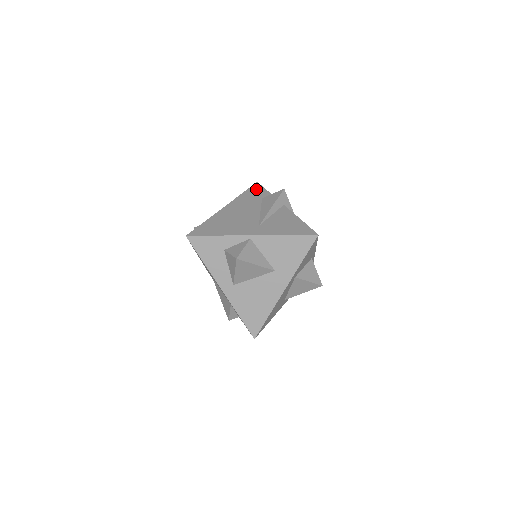
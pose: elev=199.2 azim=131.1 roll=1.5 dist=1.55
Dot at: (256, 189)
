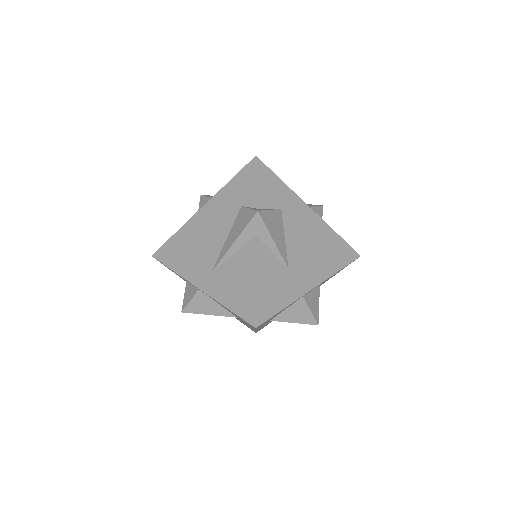
Dot at: (245, 178)
